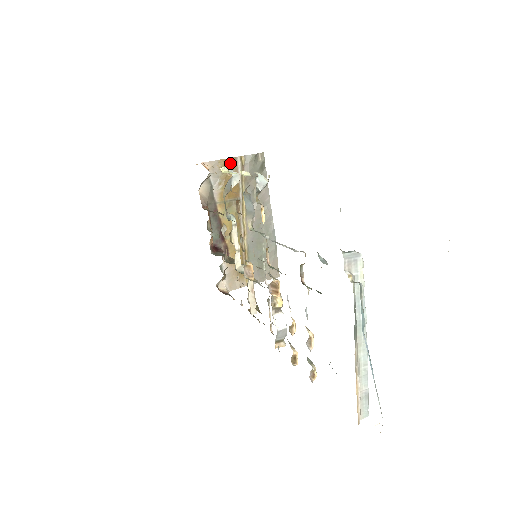
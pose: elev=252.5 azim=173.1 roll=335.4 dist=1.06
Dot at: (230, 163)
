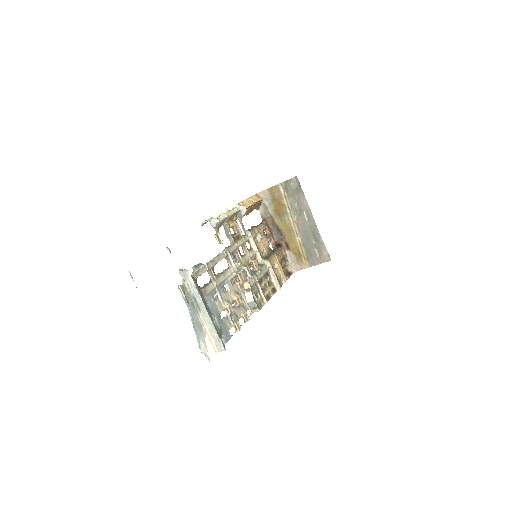
Dot at: (275, 189)
